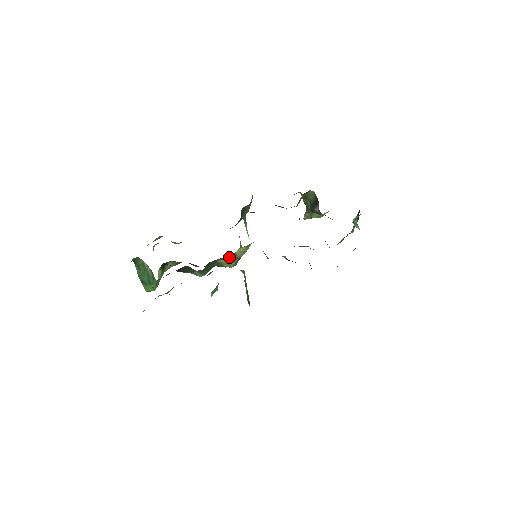
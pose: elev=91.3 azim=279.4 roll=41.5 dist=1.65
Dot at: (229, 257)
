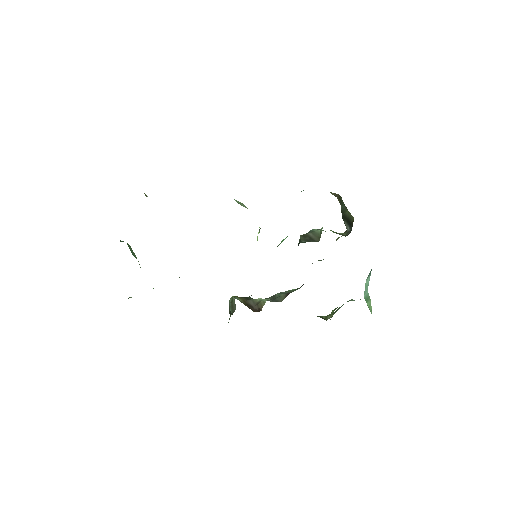
Dot at: occluded
